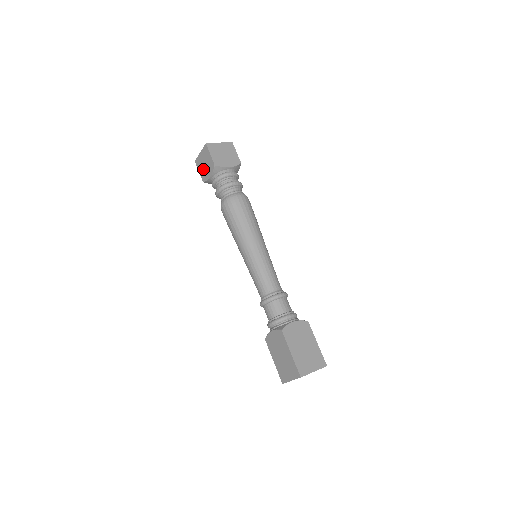
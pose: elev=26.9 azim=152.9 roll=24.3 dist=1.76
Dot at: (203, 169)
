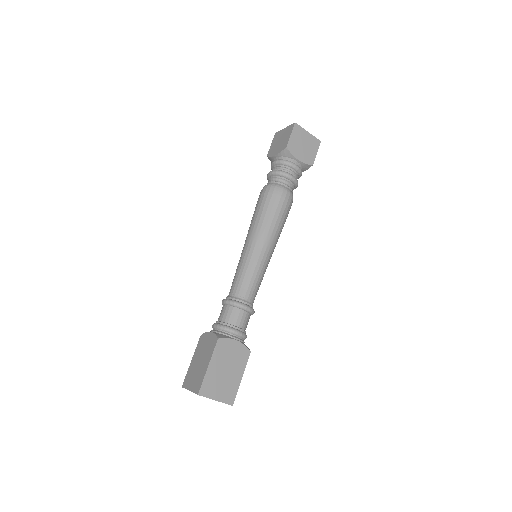
Dot at: (275, 144)
